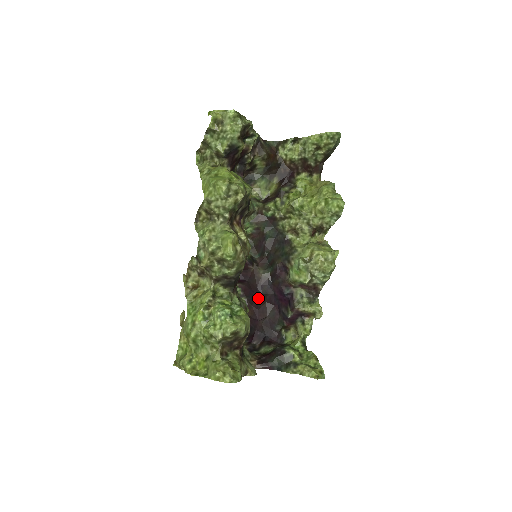
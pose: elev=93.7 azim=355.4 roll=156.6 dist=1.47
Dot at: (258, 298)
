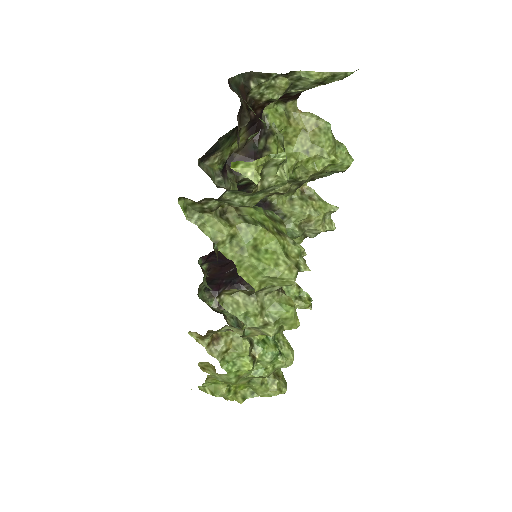
Dot at: (229, 262)
